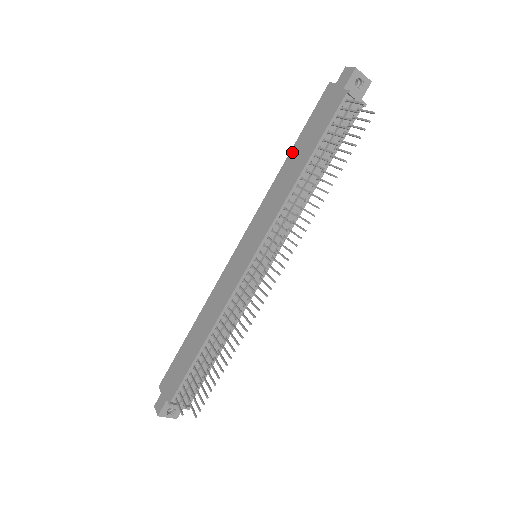
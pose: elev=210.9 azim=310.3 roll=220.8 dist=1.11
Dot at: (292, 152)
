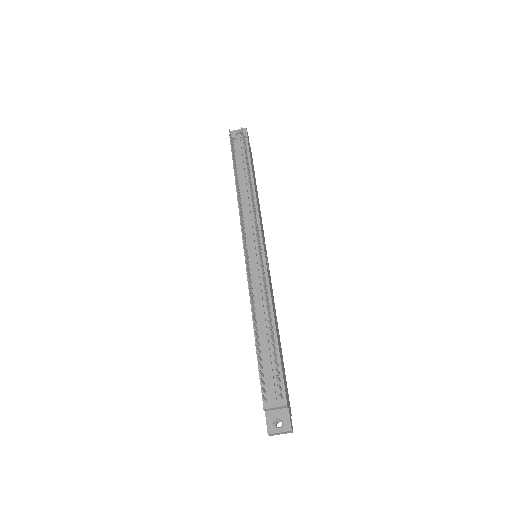
Dot at: occluded
